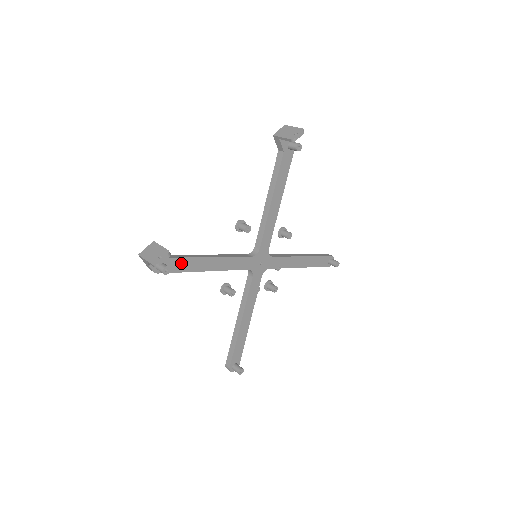
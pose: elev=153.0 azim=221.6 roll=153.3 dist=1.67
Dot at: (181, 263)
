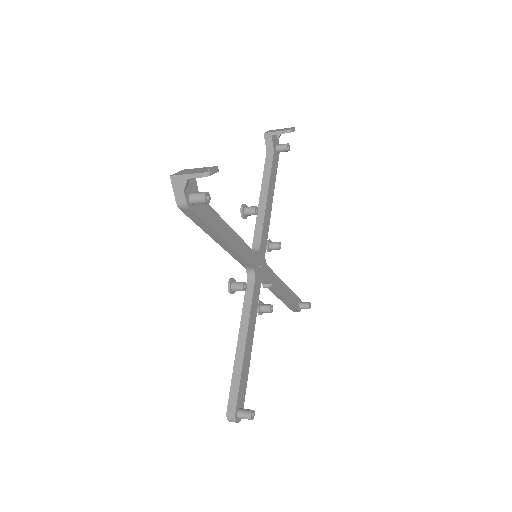
Dot at: (208, 212)
